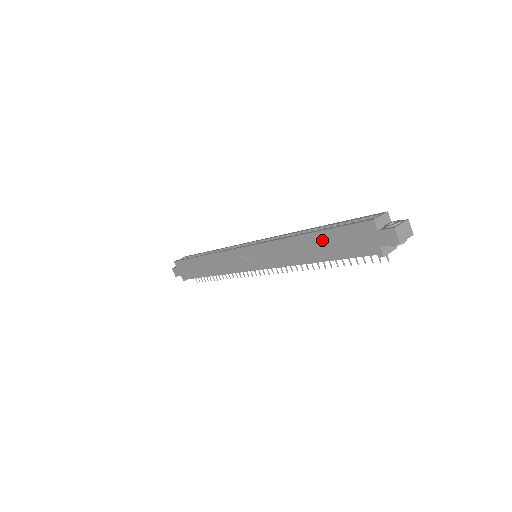
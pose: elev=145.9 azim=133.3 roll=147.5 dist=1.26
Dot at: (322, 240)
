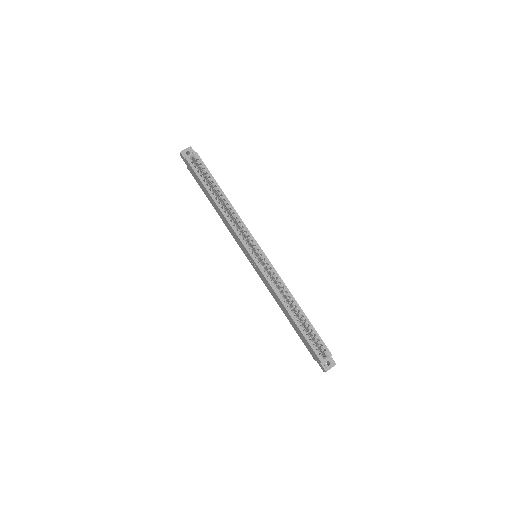
Dot at: (296, 327)
